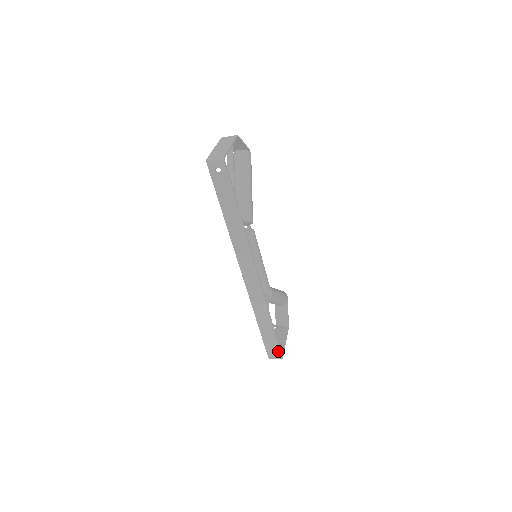
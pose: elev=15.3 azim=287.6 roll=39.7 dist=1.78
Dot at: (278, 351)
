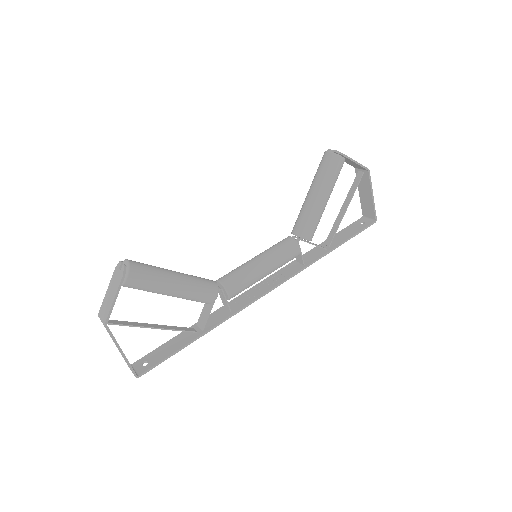
Dot at: (364, 228)
